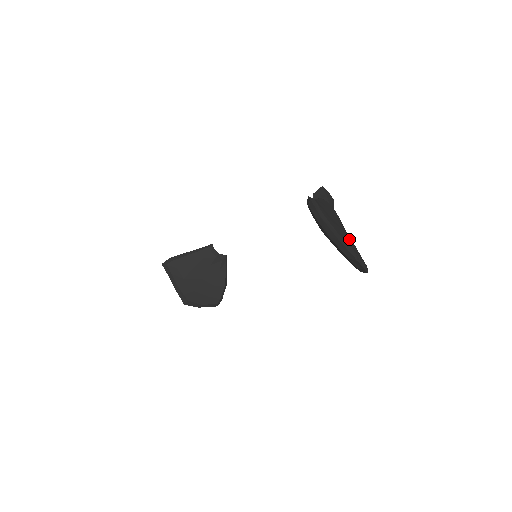
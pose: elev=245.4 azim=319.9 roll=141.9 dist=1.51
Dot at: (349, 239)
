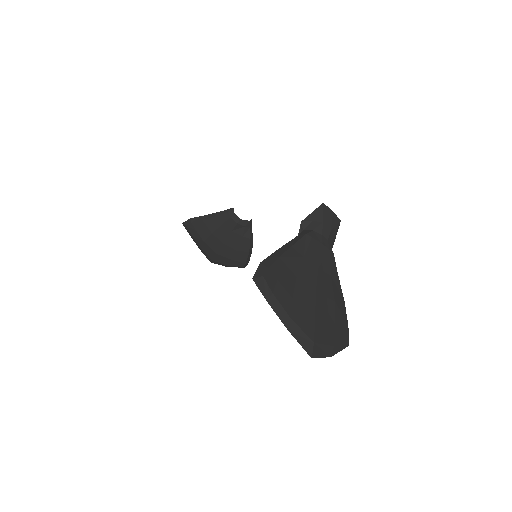
Dot at: (323, 307)
